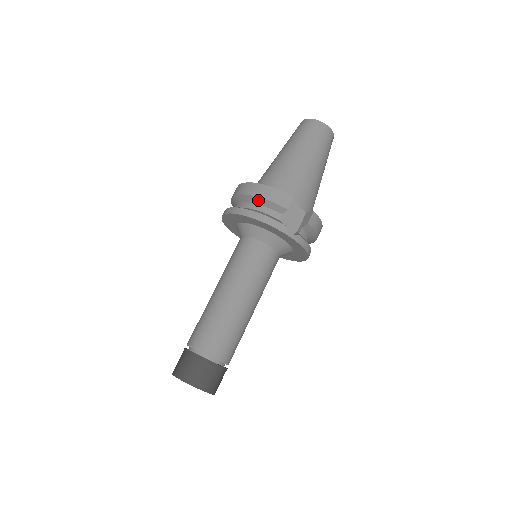
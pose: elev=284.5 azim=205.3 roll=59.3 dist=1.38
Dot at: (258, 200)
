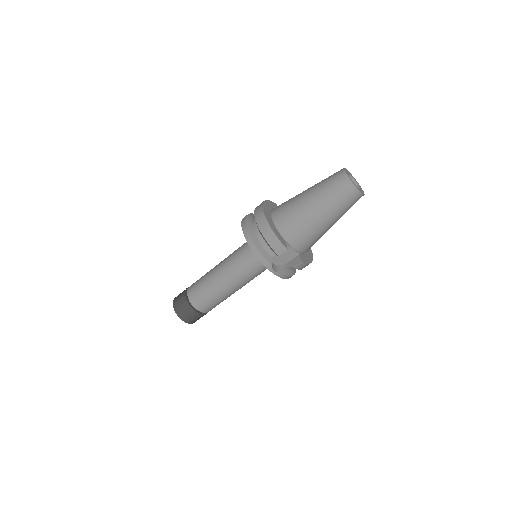
Dot at: (263, 236)
